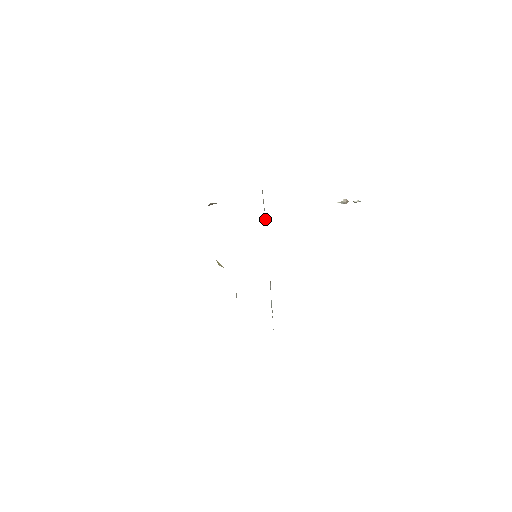
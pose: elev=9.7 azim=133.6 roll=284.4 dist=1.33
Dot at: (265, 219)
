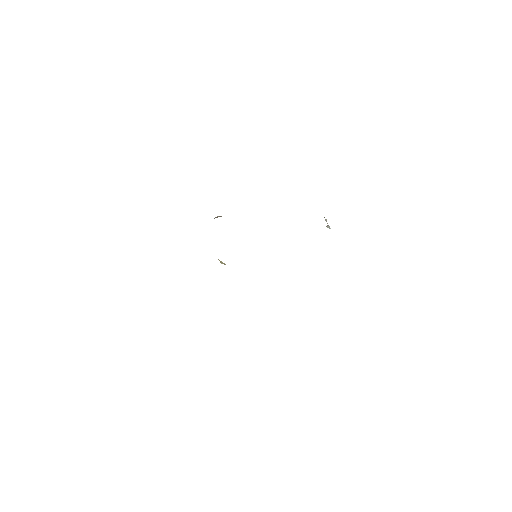
Dot at: occluded
